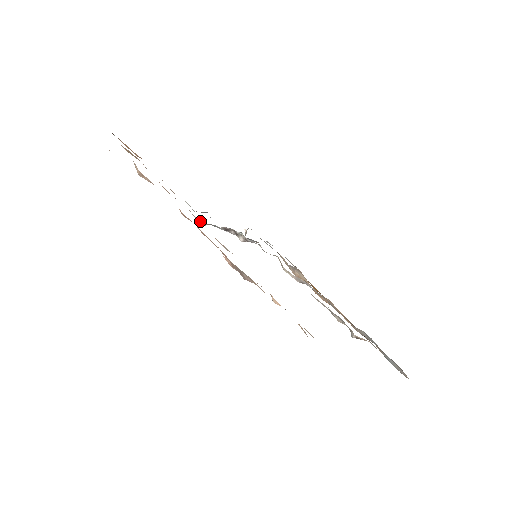
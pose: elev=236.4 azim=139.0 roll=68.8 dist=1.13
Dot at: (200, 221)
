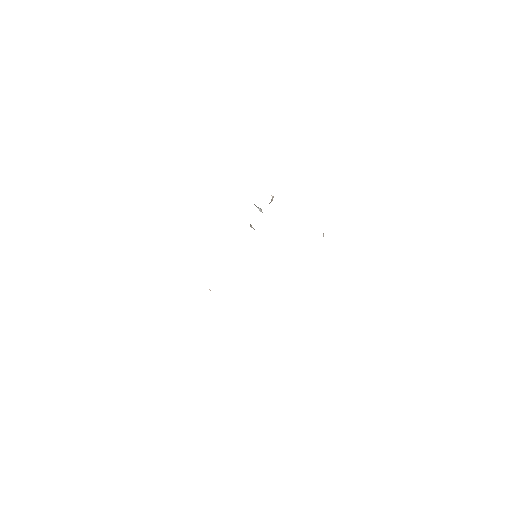
Dot at: occluded
